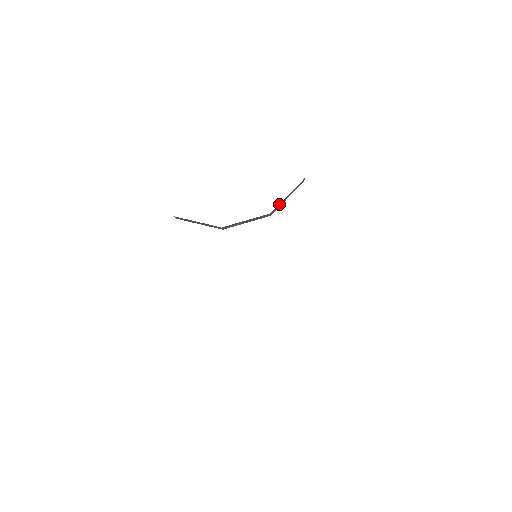
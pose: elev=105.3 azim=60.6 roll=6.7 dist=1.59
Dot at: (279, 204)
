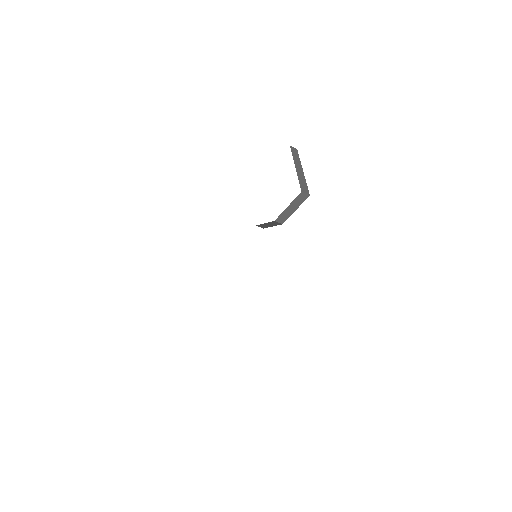
Dot at: (283, 214)
